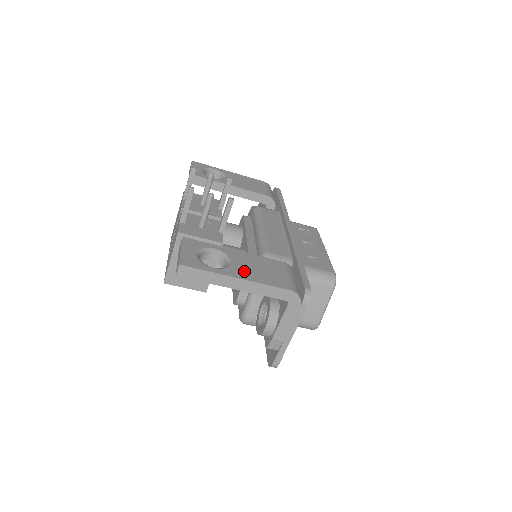
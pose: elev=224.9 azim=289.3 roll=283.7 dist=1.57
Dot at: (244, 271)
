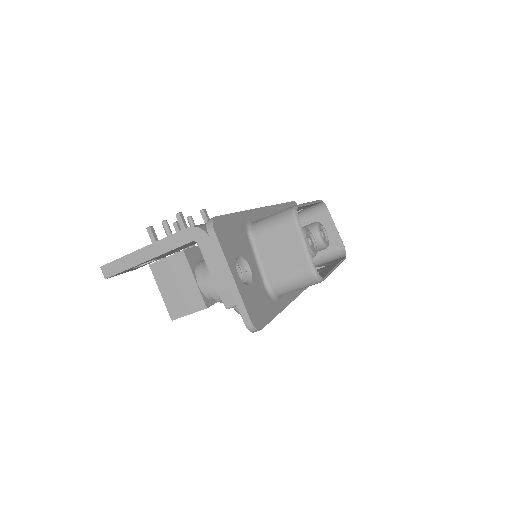
Dot at: occluded
